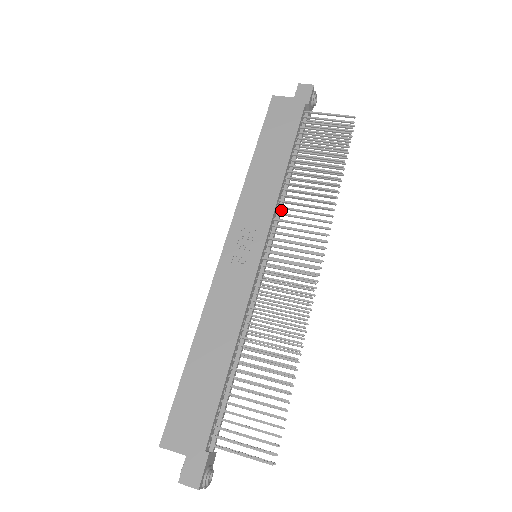
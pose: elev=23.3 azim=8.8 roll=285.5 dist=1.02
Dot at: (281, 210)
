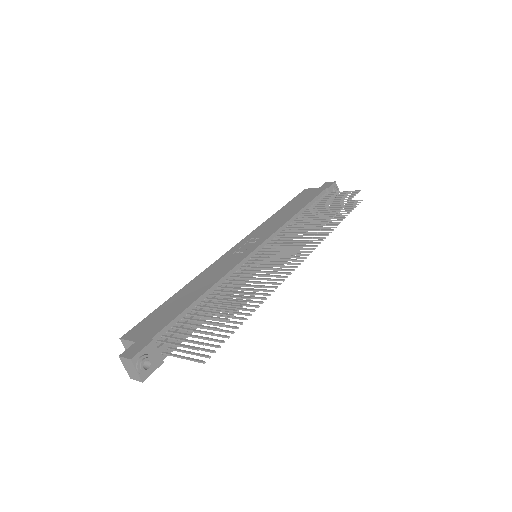
Dot at: occluded
